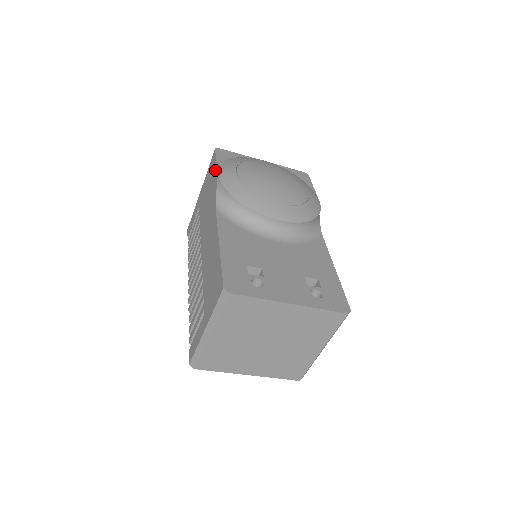
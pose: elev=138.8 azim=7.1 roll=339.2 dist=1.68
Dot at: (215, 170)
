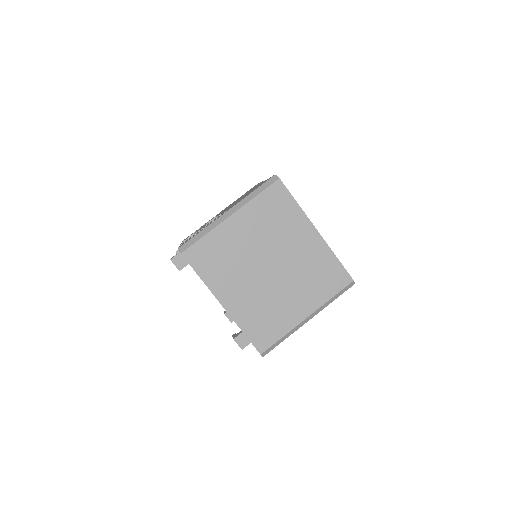
Dot at: occluded
